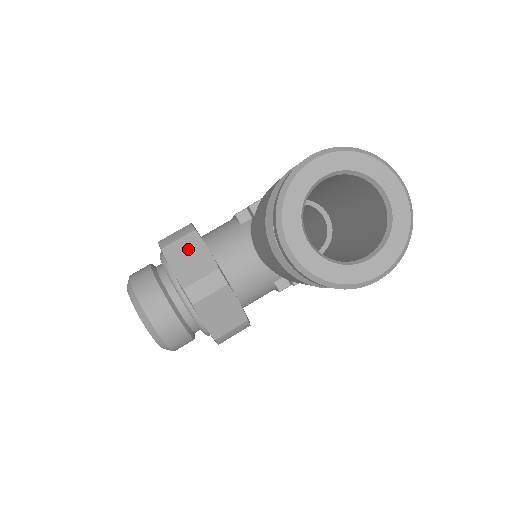
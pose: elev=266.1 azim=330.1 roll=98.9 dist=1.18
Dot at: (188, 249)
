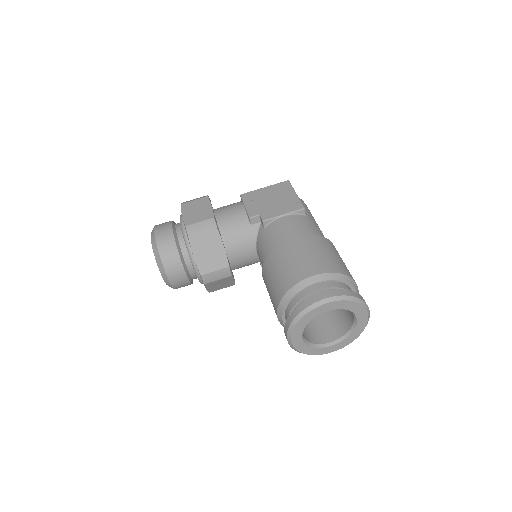
Dot at: (209, 245)
